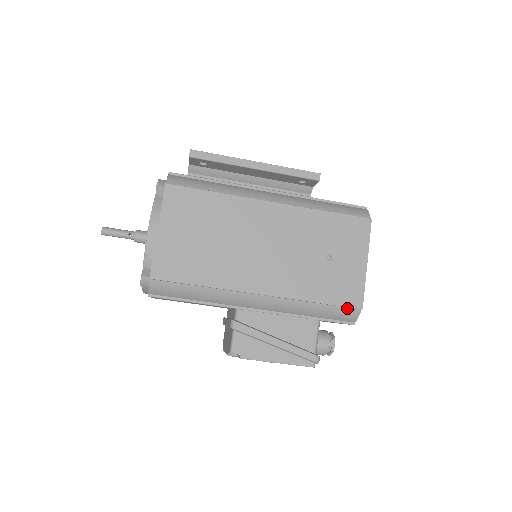
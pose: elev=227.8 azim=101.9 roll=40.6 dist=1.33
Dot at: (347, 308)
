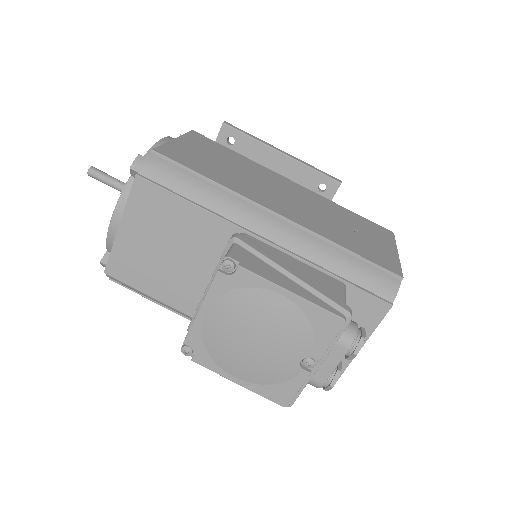
Dot at: (383, 272)
